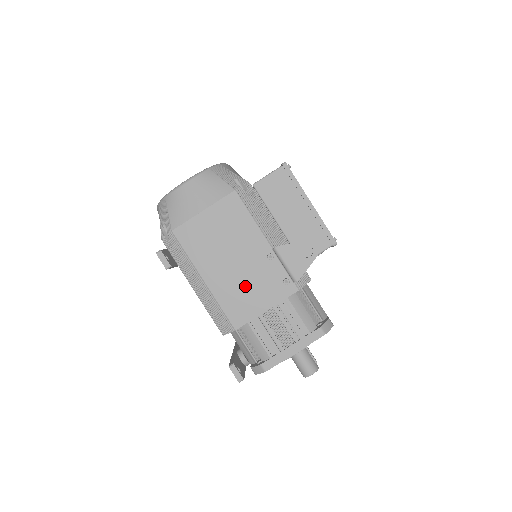
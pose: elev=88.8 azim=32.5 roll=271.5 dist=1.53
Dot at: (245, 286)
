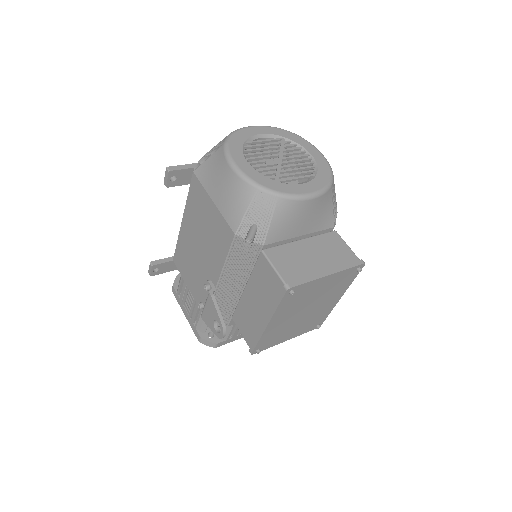
Dot at: (191, 263)
